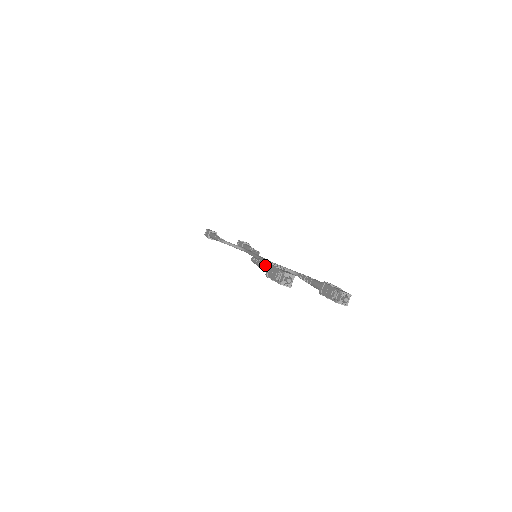
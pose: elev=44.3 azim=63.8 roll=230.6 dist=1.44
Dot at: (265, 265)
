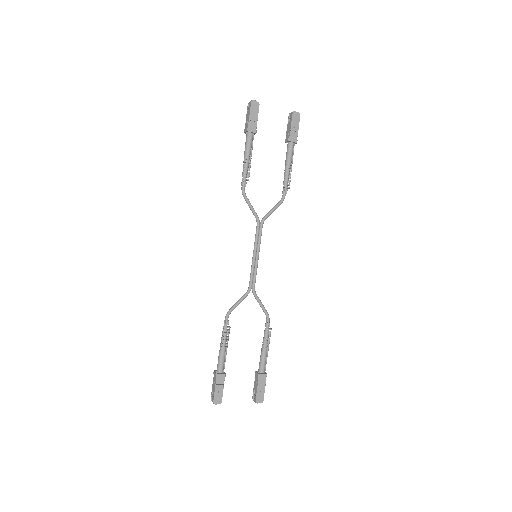
Dot at: (219, 360)
